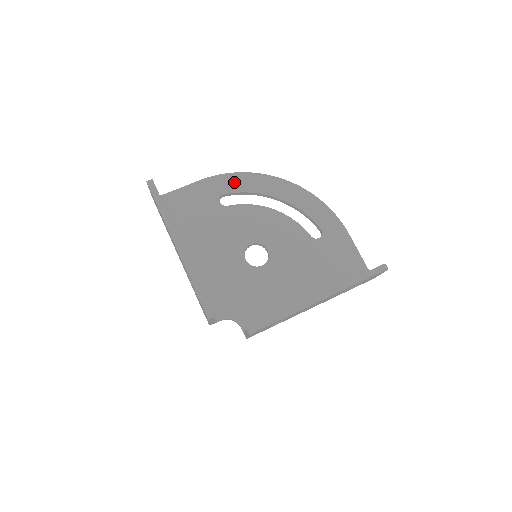
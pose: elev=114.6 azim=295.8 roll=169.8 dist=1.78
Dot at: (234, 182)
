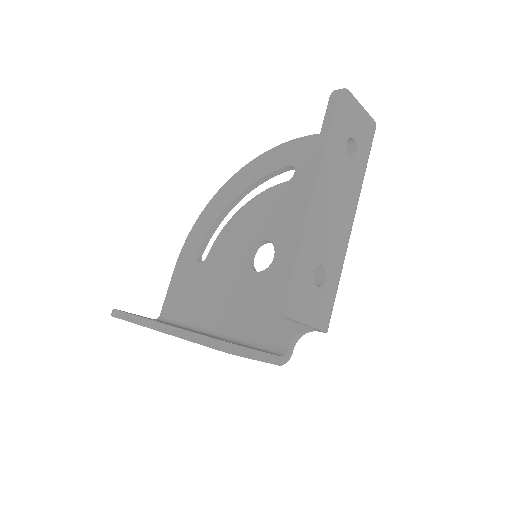
Dot at: (196, 236)
